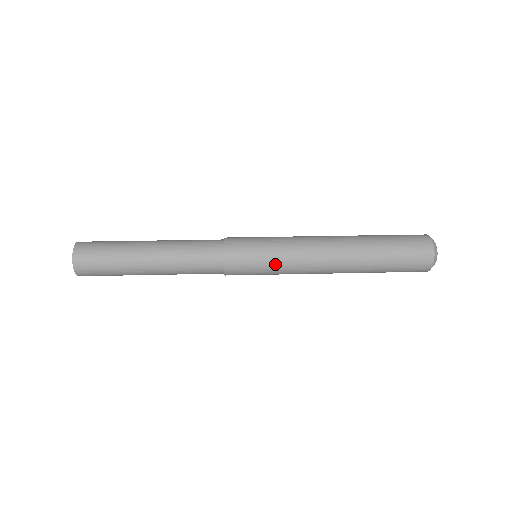
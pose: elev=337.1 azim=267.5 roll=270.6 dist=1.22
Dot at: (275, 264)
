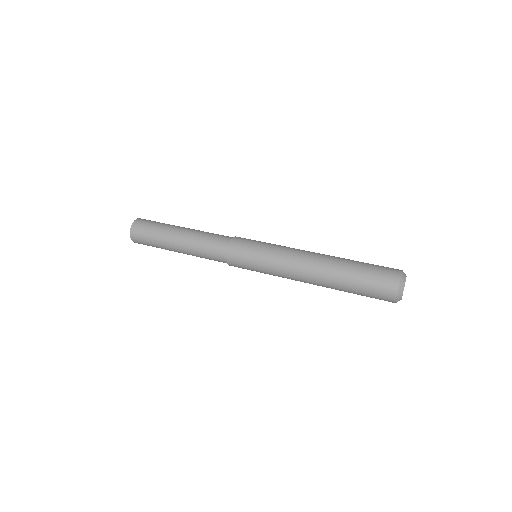
Dot at: (265, 272)
